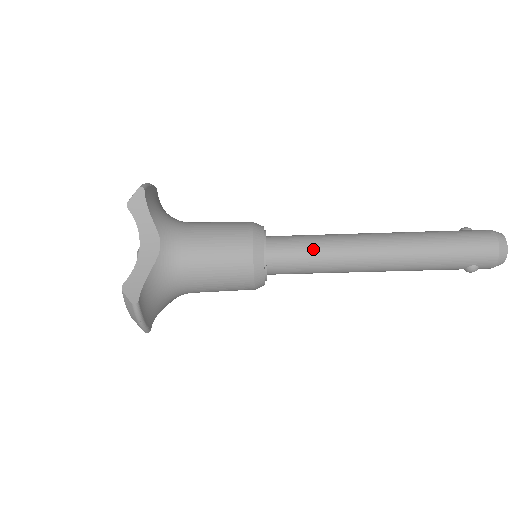
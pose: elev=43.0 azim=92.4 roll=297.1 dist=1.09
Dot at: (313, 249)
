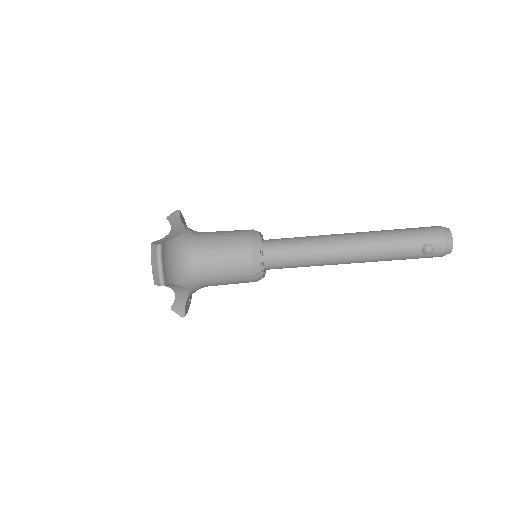
Dot at: (298, 239)
